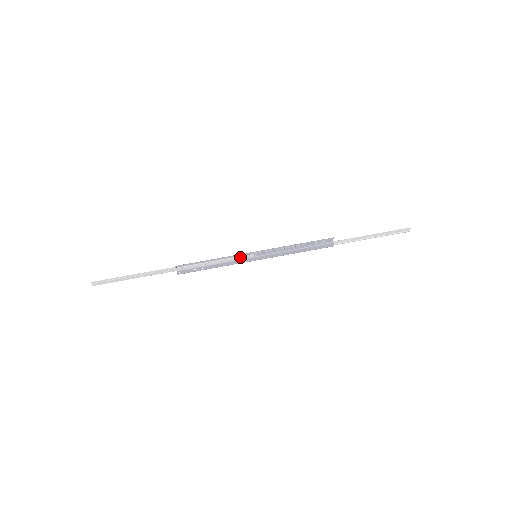
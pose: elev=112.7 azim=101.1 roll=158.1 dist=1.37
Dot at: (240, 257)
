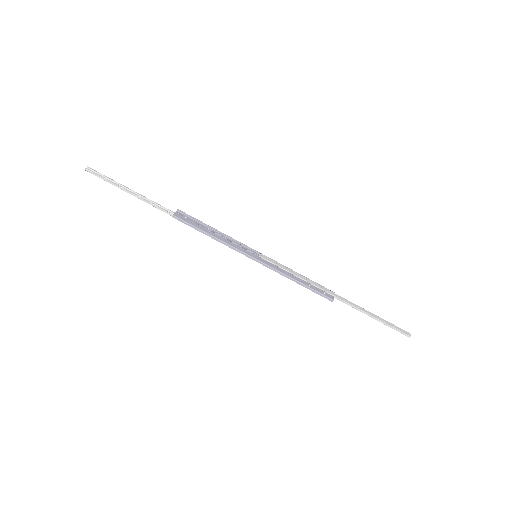
Dot at: (239, 250)
